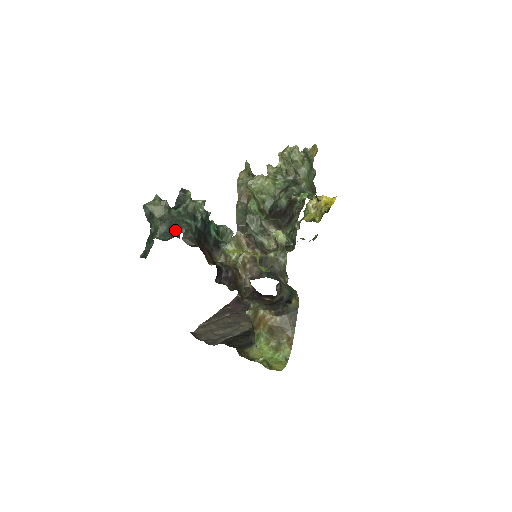
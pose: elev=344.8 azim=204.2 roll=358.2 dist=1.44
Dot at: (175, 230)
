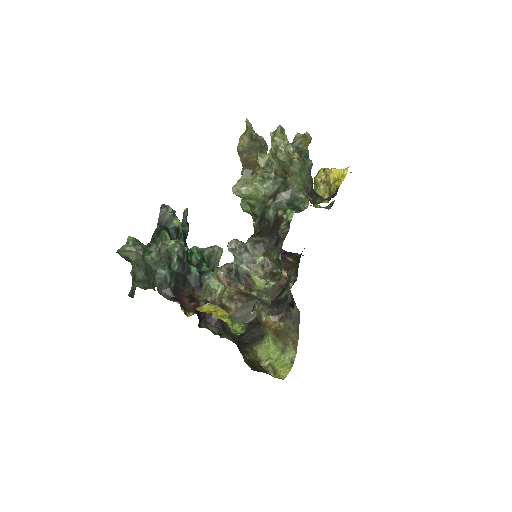
Dot at: (151, 278)
